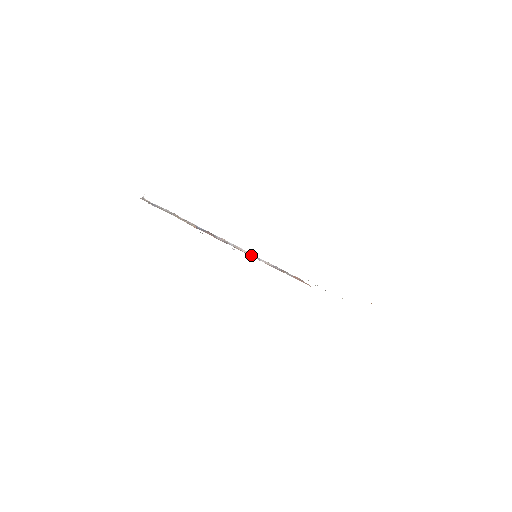
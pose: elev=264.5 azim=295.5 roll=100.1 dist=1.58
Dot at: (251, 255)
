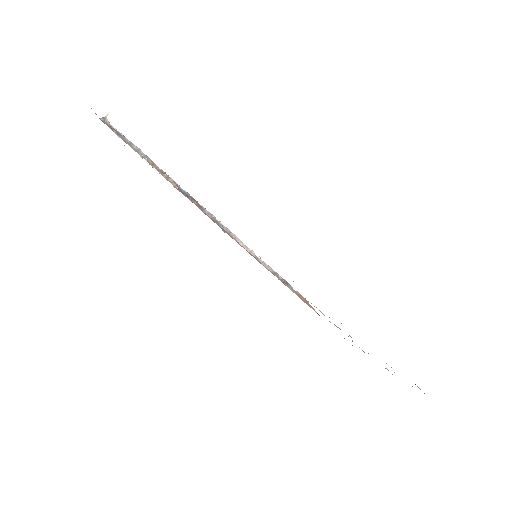
Dot at: (247, 249)
